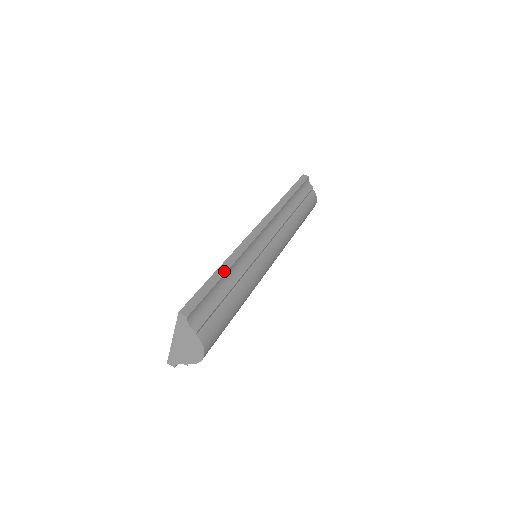
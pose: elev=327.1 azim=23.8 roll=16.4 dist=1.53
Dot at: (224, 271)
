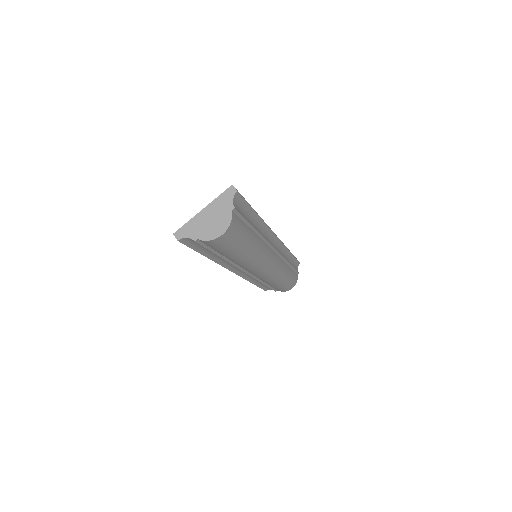
Dot at: occluded
